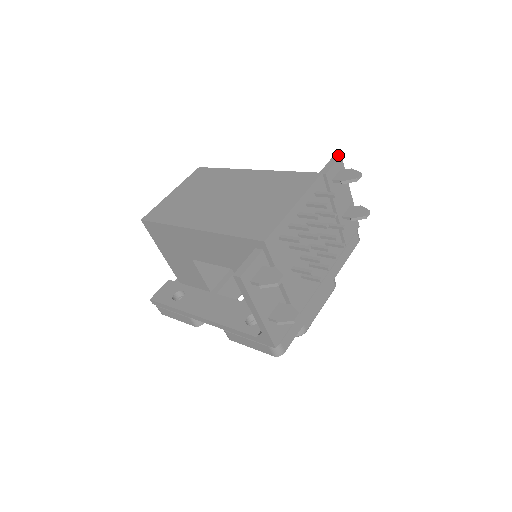
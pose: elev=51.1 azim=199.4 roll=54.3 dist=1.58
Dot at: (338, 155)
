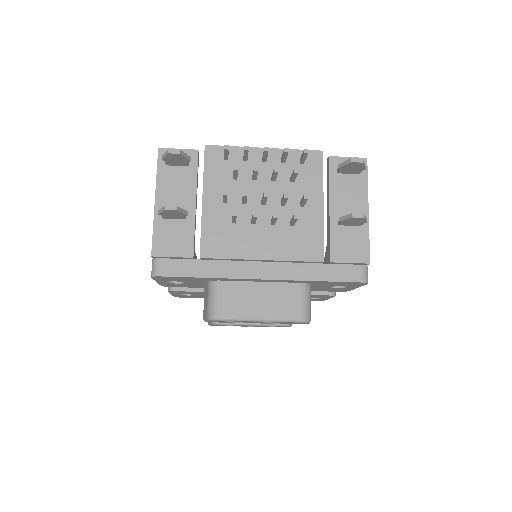
Dot at: (365, 159)
